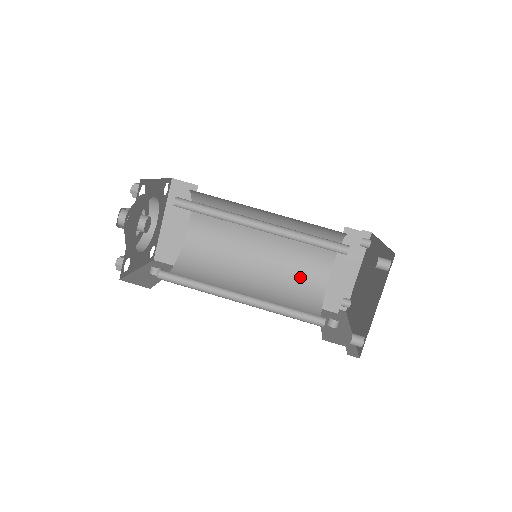
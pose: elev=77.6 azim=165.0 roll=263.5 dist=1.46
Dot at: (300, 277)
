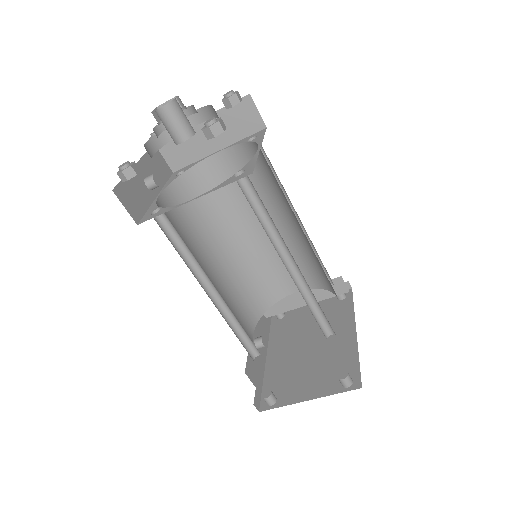
Dot at: (268, 277)
